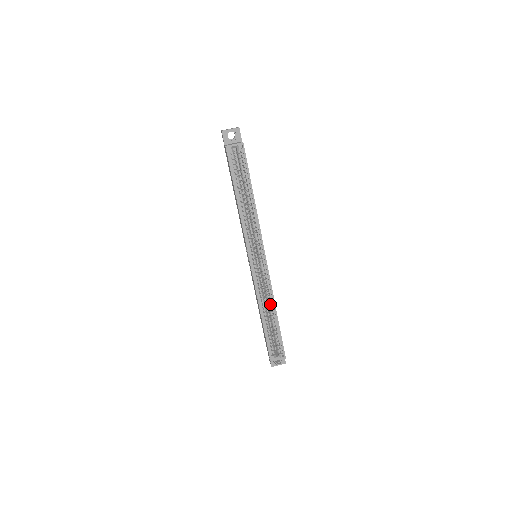
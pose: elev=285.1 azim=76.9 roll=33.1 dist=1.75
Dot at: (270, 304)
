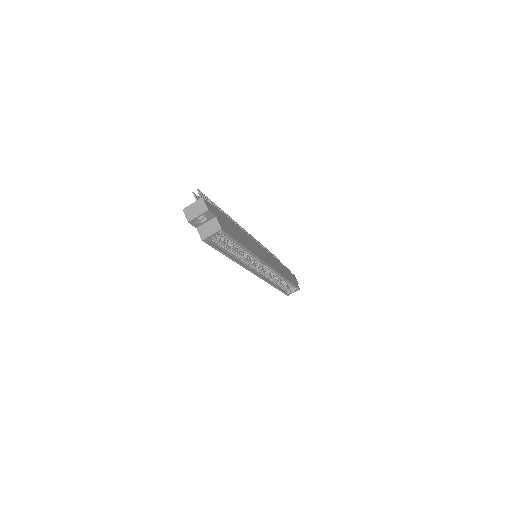
Dot at: (280, 278)
